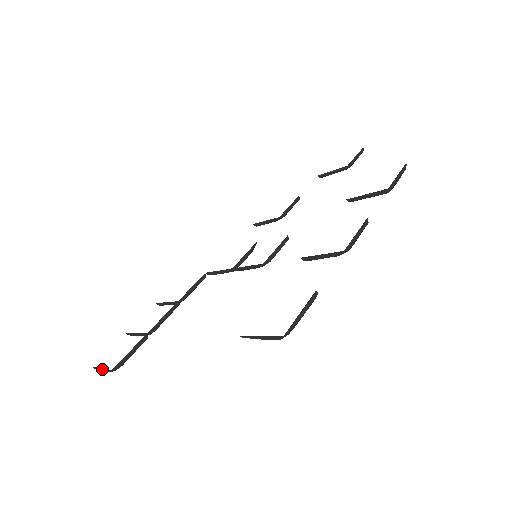
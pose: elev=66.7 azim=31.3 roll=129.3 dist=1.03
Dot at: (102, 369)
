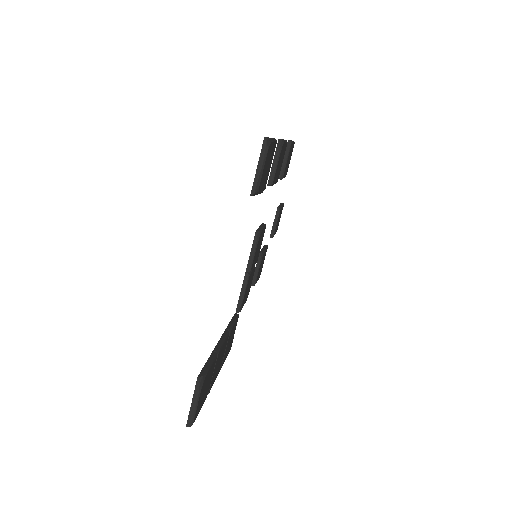
Dot at: (193, 403)
